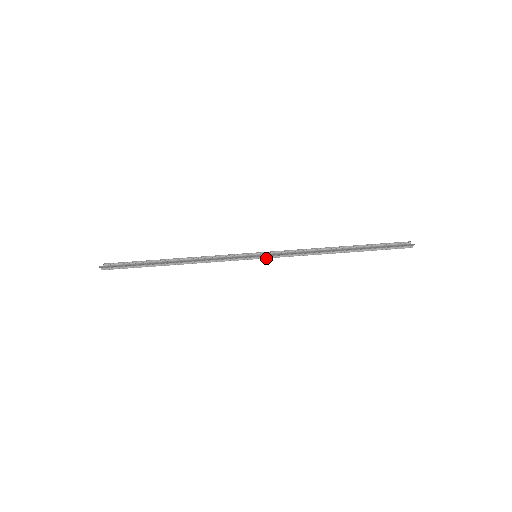
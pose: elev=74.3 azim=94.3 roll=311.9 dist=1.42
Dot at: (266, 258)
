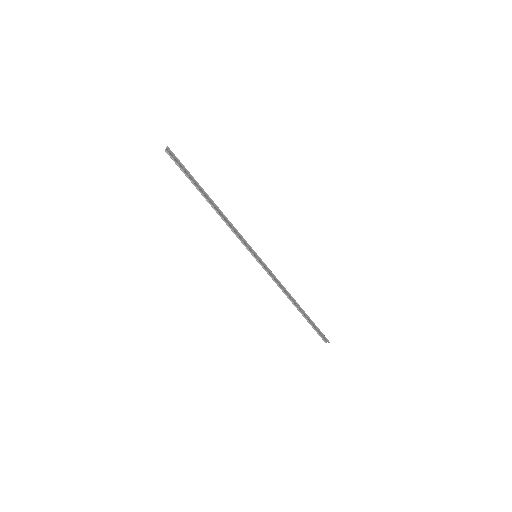
Dot at: (260, 264)
